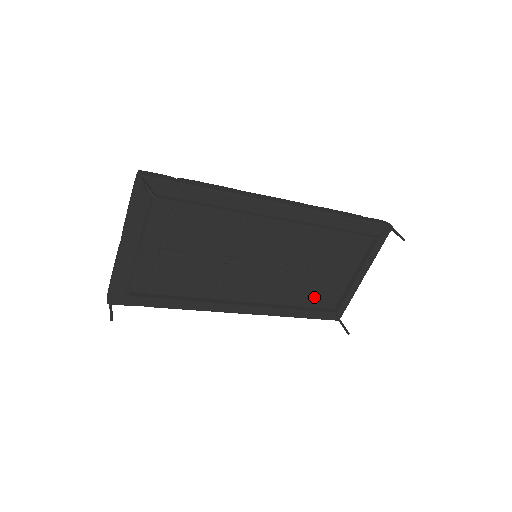
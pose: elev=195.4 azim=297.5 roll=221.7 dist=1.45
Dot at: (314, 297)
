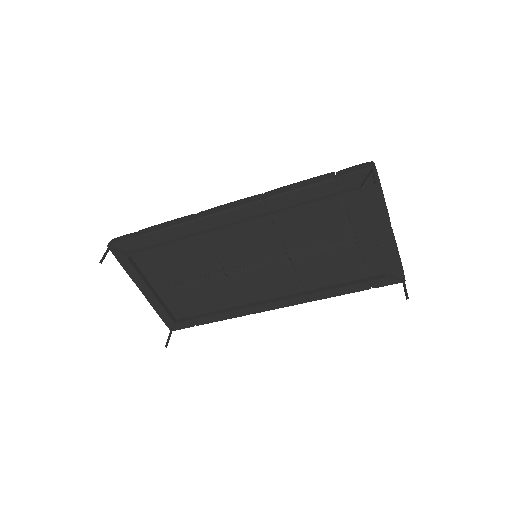
Dot at: (346, 270)
